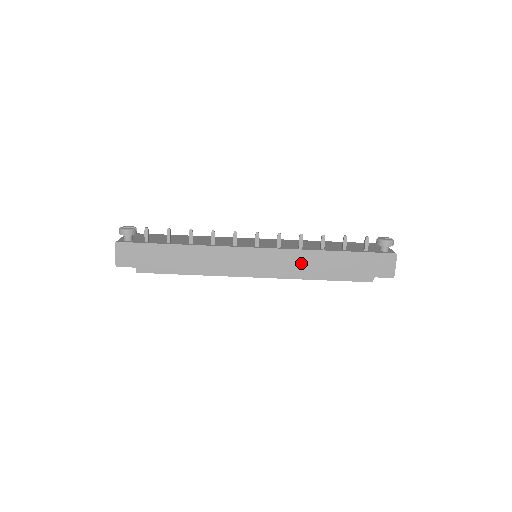
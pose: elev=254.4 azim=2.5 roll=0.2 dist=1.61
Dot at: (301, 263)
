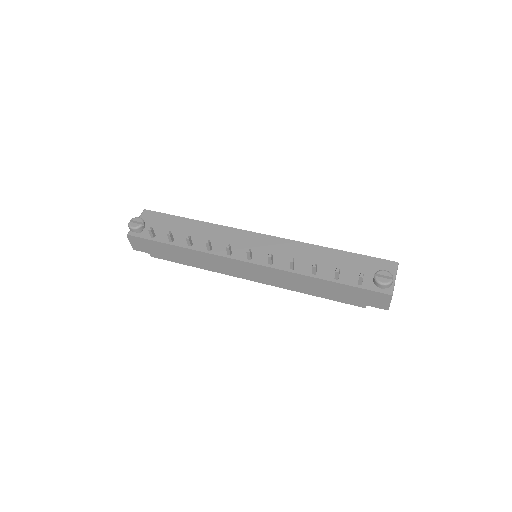
Dot at: (292, 281)
